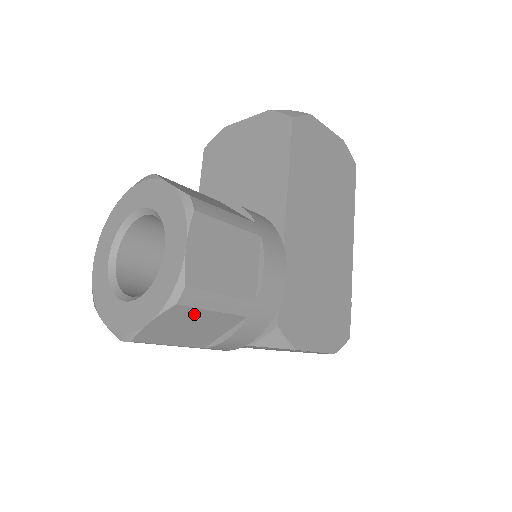
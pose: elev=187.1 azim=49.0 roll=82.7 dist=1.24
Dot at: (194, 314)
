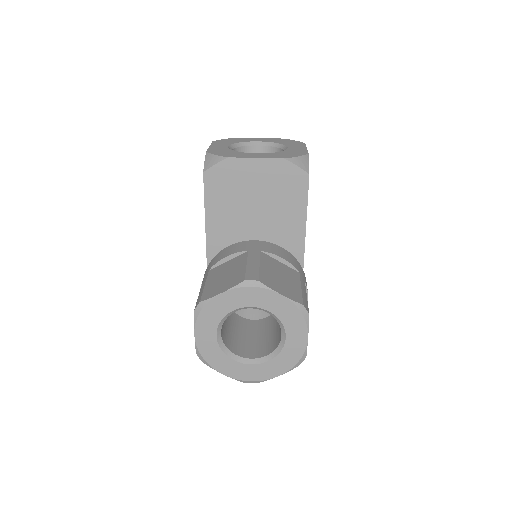
Dot at: occluded
